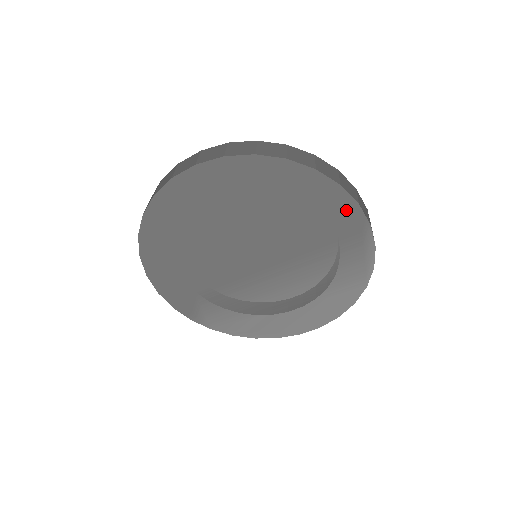
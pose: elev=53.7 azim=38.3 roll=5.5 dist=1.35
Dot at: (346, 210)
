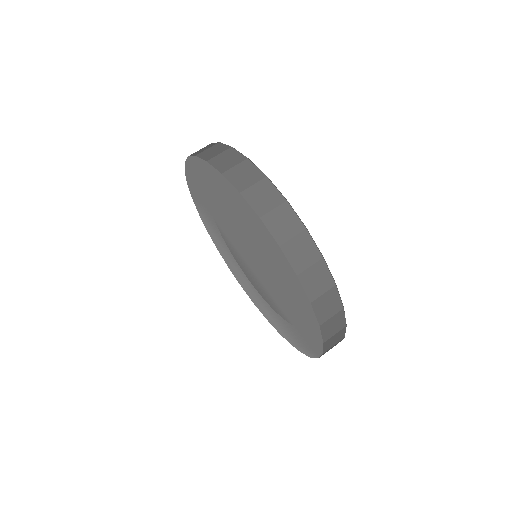
Dot at: (314, 342)
